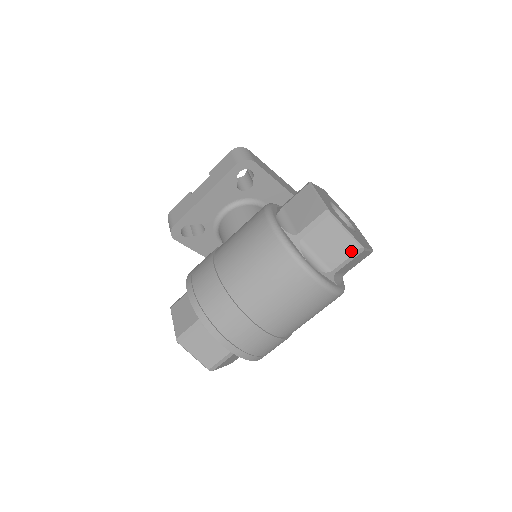
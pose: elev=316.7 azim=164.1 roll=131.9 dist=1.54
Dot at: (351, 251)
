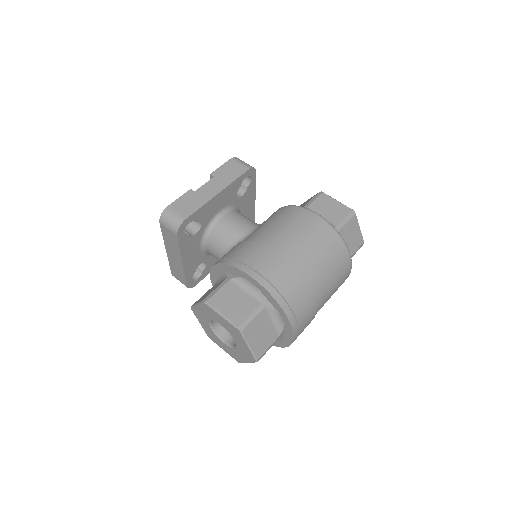
Dot at: (360, 244)
